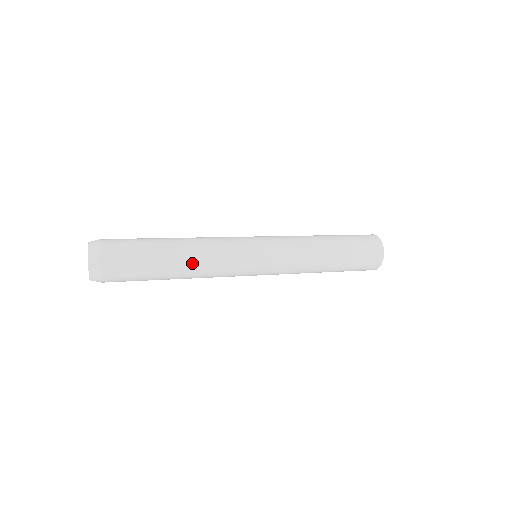
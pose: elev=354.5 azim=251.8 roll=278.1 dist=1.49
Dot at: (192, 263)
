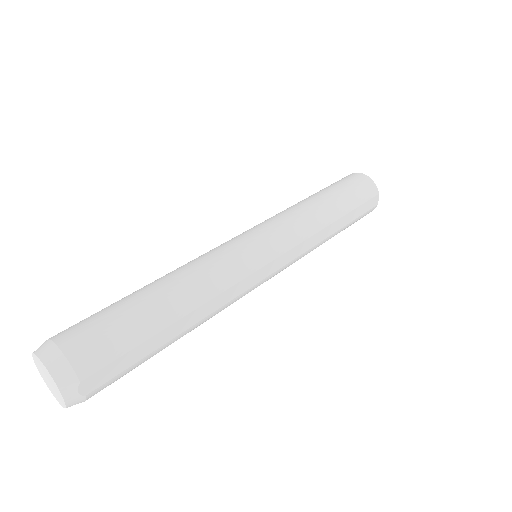
Dot at: (202, 319)
